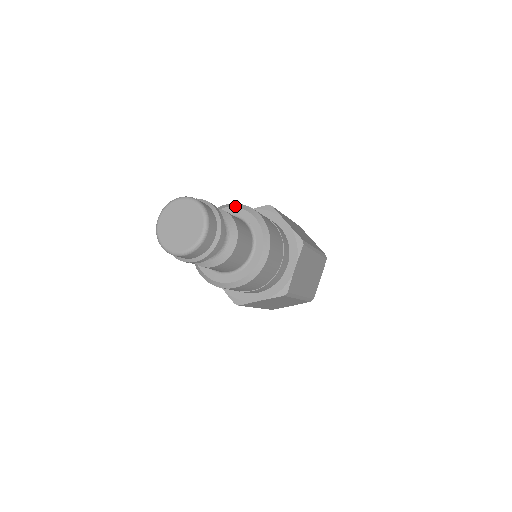
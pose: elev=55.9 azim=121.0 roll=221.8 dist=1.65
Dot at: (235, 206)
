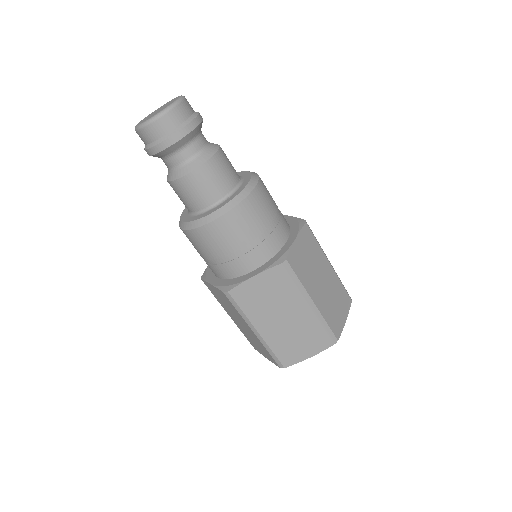
Dot at: occluded
